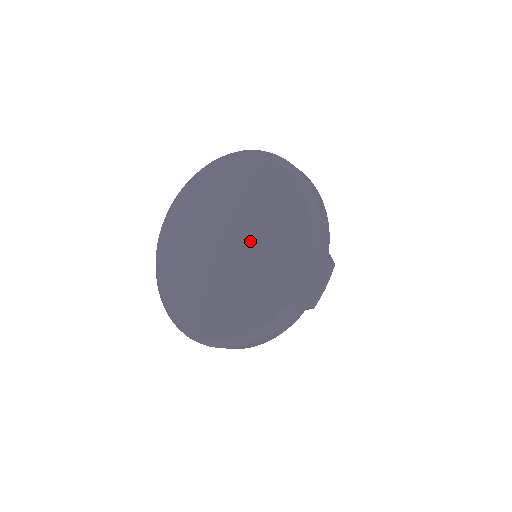
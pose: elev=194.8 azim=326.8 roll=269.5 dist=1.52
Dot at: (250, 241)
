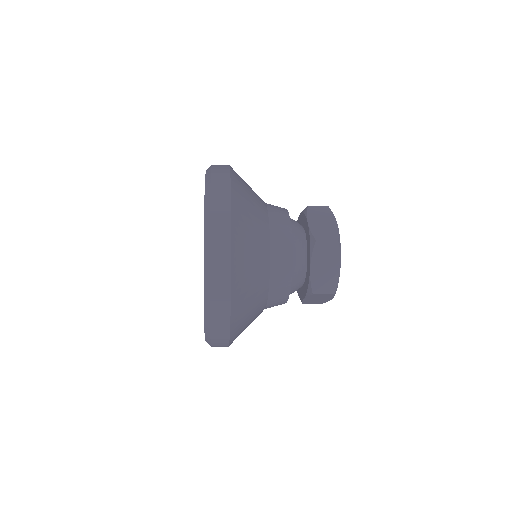
Dot at: occluded
